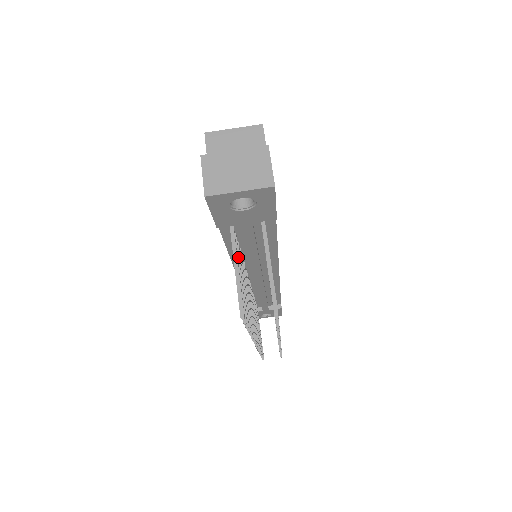
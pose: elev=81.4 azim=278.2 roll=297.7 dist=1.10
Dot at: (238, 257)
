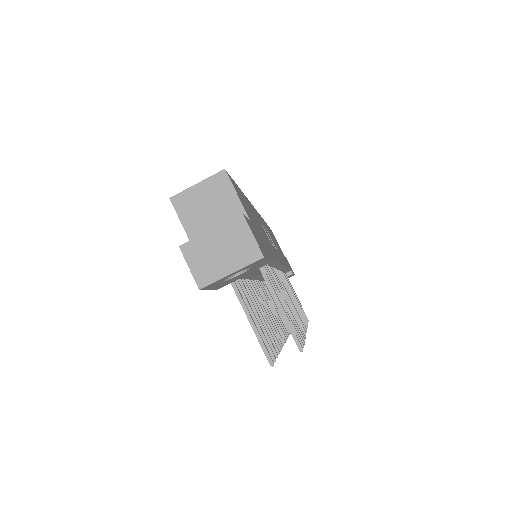
Dot at: (246, 299)
